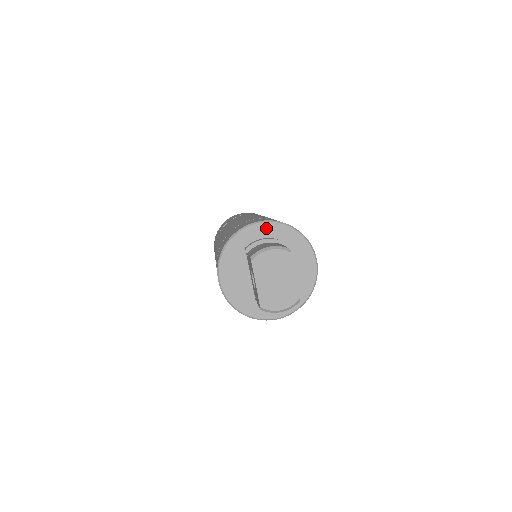
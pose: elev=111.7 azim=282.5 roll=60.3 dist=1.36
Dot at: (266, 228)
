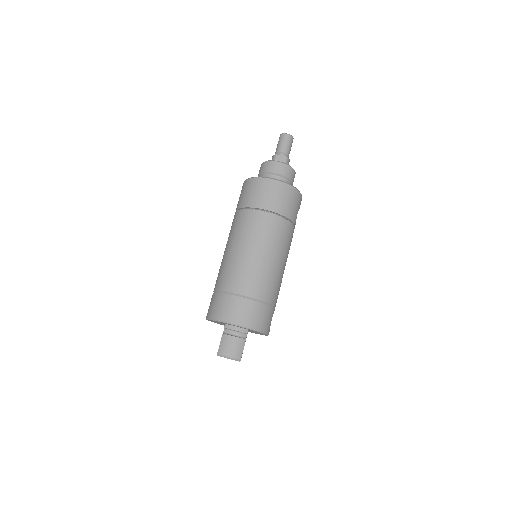
Dot at: occluded
